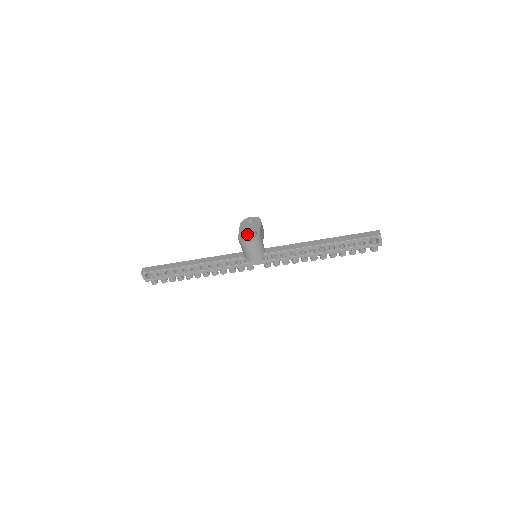
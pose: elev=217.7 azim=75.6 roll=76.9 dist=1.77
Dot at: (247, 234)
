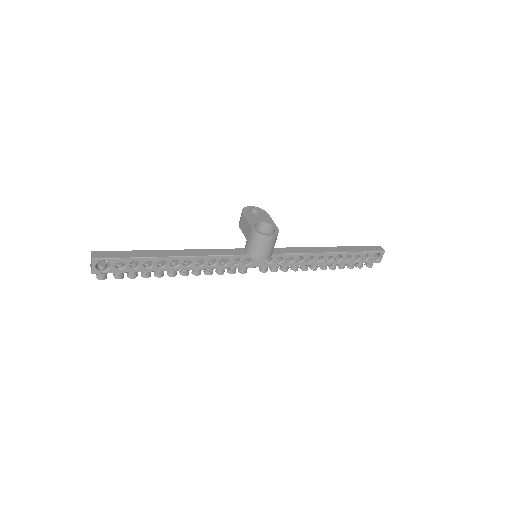
Dot at: (256, 226)
